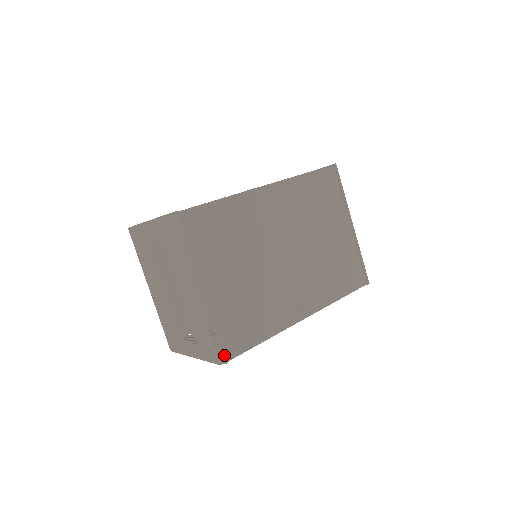
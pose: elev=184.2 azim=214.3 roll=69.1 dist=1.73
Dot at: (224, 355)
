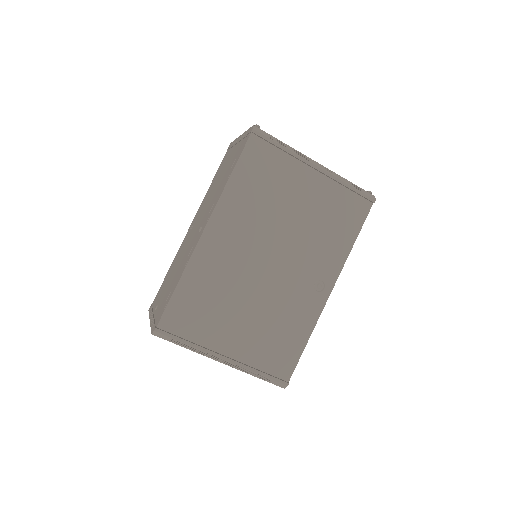
Dot at: (281, 383)
